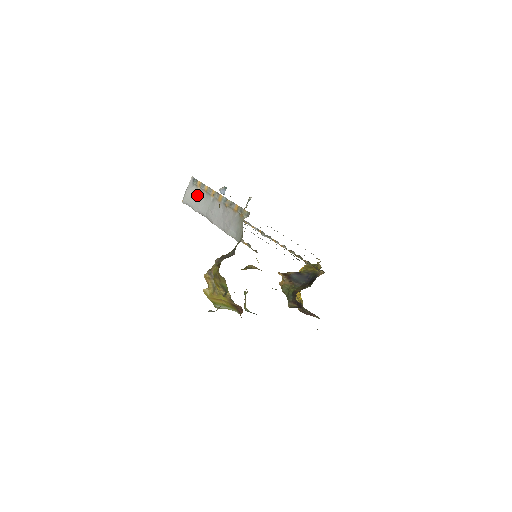
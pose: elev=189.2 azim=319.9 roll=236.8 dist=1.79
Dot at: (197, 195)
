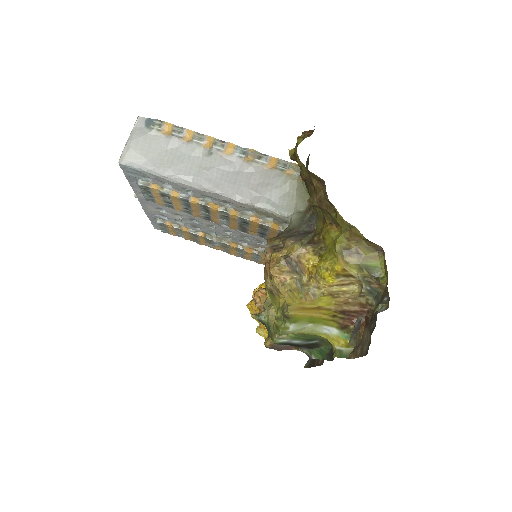
Dot at: (162, 147)
